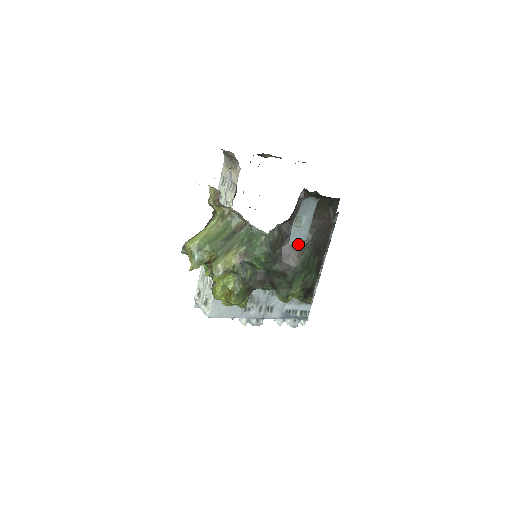
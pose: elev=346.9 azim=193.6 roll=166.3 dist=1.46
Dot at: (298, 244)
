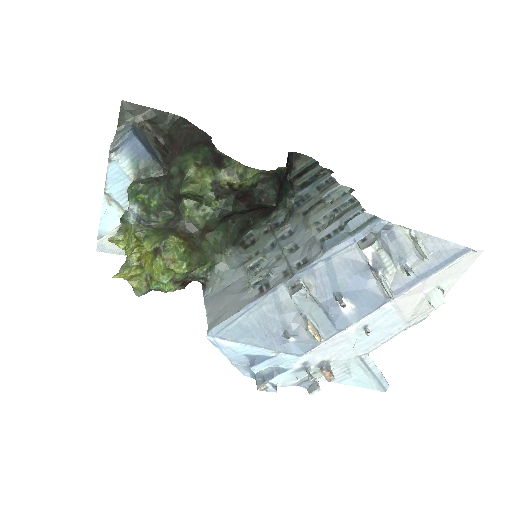
Dot at: occluded
